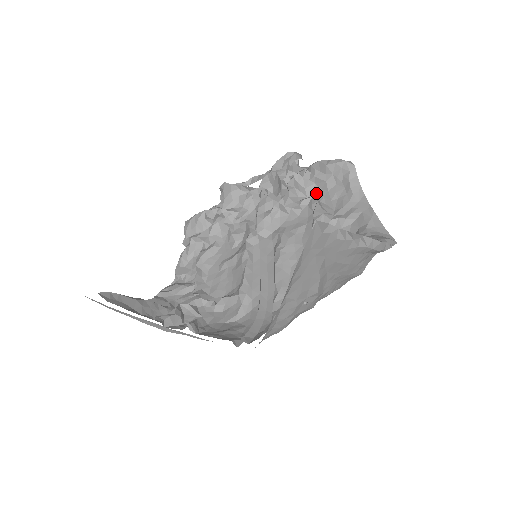
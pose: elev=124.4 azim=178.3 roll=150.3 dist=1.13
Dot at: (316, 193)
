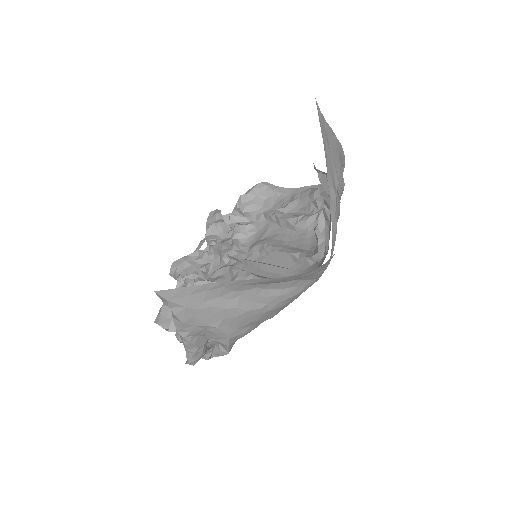
Dot at: occluded
